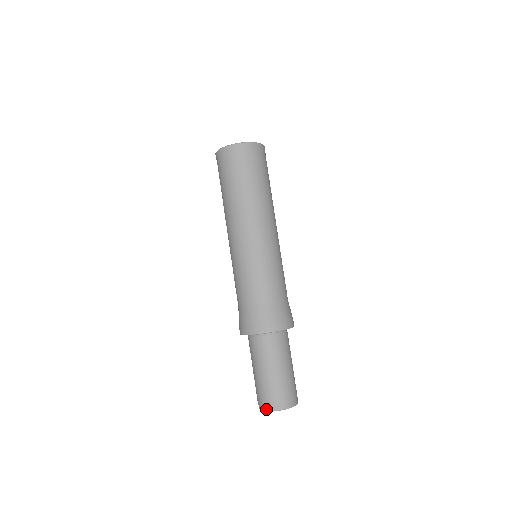
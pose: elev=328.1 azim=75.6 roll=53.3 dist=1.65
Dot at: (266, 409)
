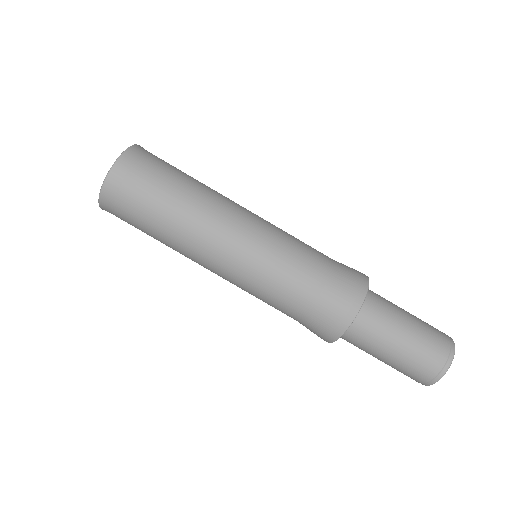
Dot at: (441, 375)
